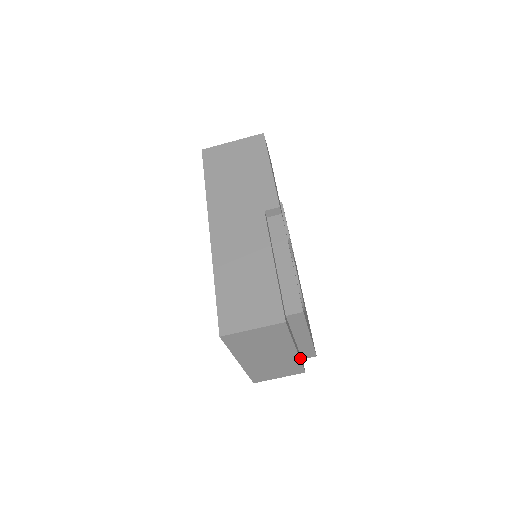
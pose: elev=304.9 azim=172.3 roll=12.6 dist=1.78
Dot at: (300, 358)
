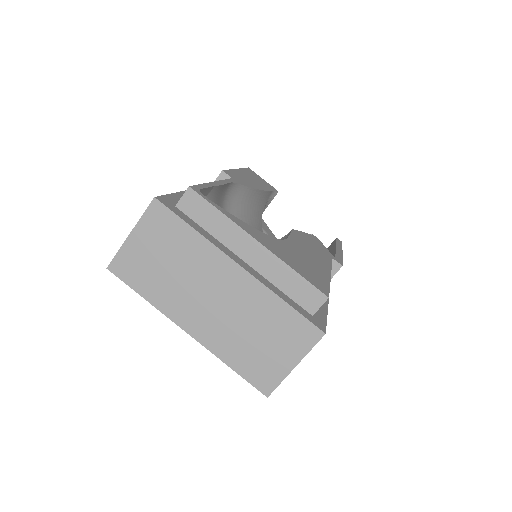
Dot at: (278, 294)
